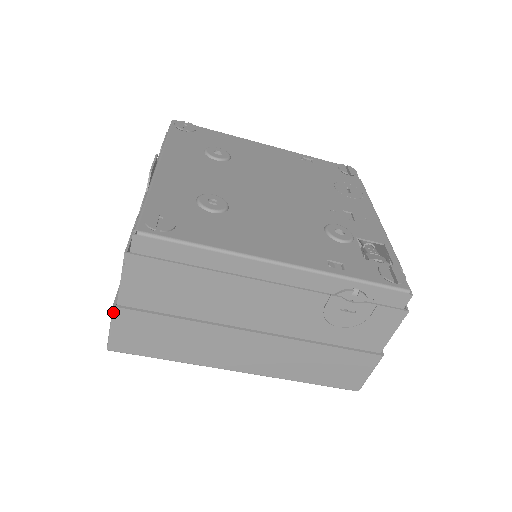
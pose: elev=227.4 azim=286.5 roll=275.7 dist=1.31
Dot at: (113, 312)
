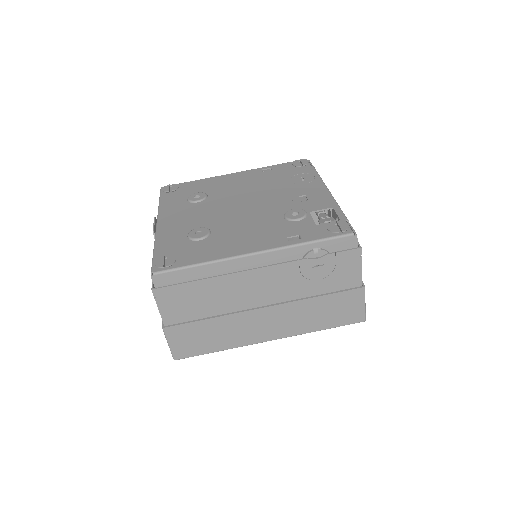
Dot at: (164, 332)
